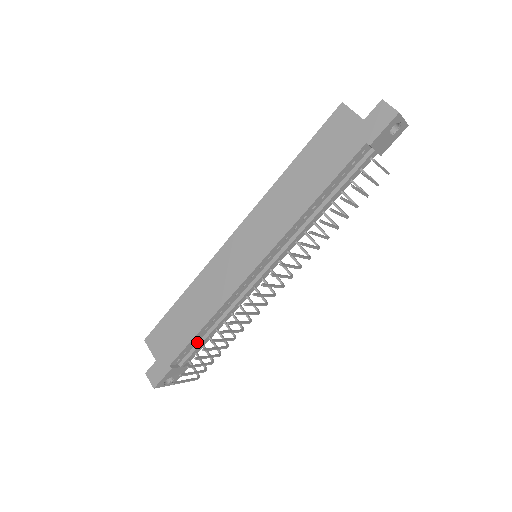
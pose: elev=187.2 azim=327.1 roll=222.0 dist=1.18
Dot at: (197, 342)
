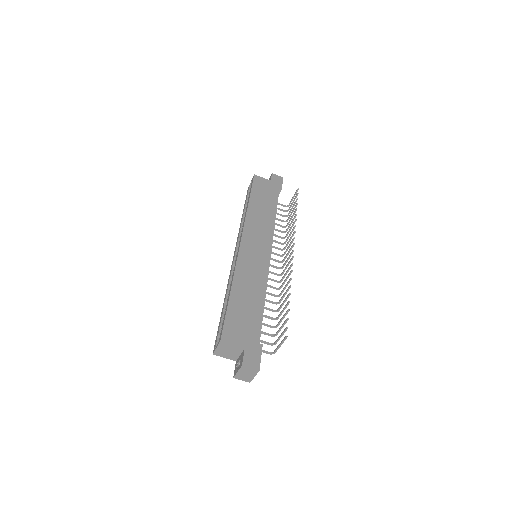
Dot at: occluded
